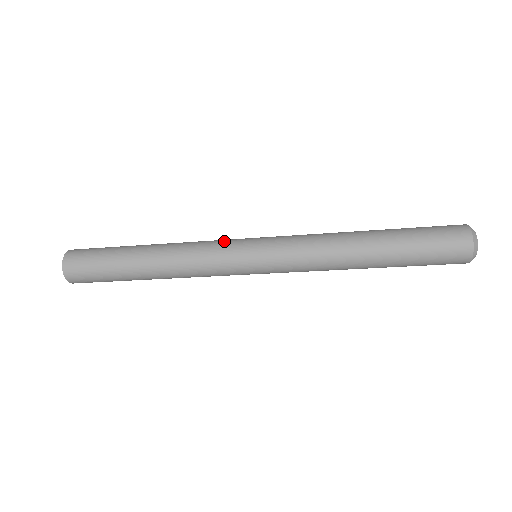
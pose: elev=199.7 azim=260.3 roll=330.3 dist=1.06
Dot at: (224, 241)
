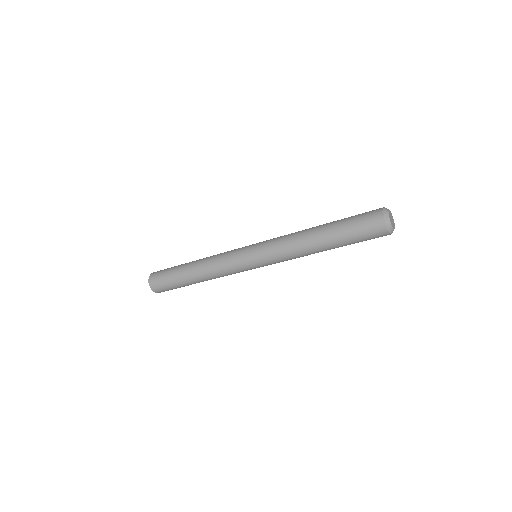
Dot at: (233, 252)
